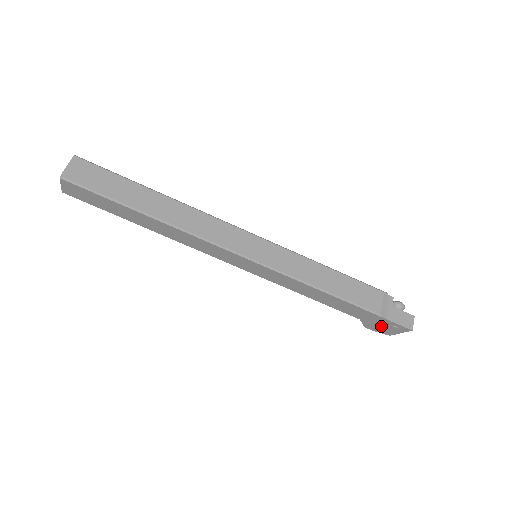
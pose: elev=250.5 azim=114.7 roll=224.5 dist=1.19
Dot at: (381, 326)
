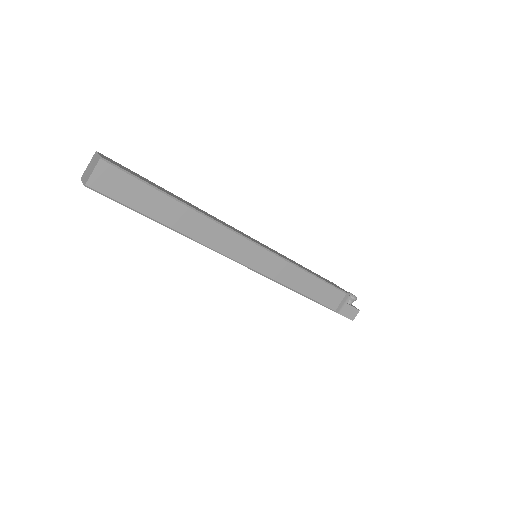
Dot at: occluded
